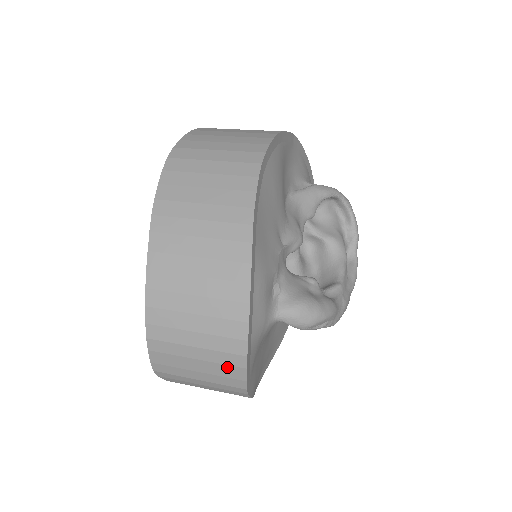
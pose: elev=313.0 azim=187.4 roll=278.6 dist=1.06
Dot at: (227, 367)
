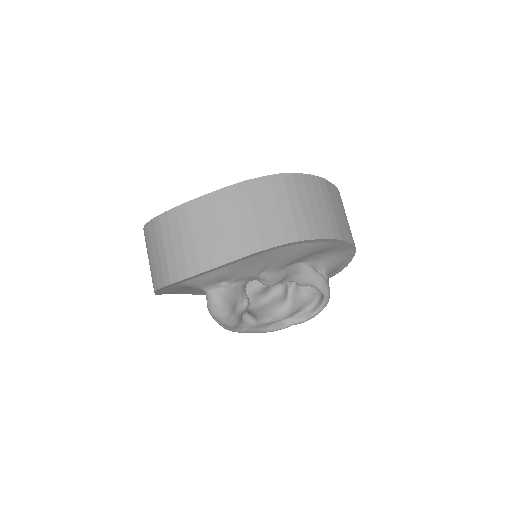
Dot at: (161, 274)
